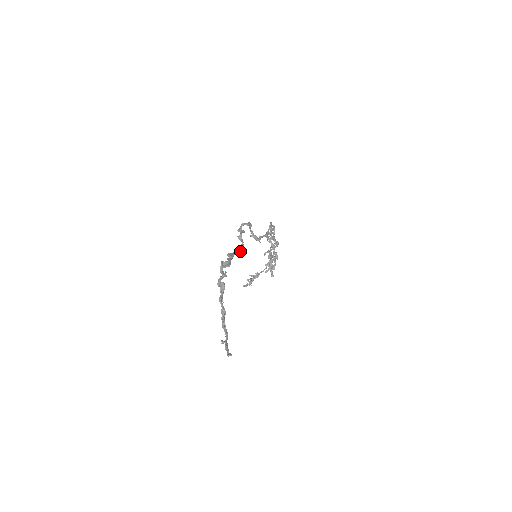
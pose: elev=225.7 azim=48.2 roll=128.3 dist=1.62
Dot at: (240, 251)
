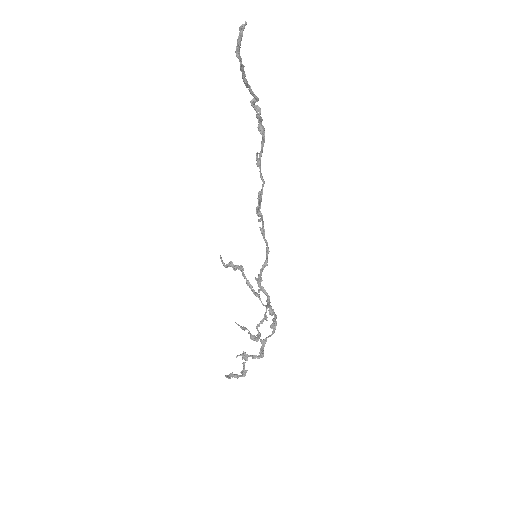
Dot at: (261, 193)
